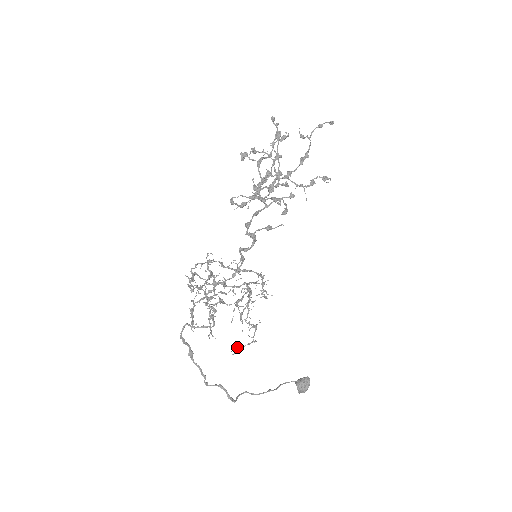
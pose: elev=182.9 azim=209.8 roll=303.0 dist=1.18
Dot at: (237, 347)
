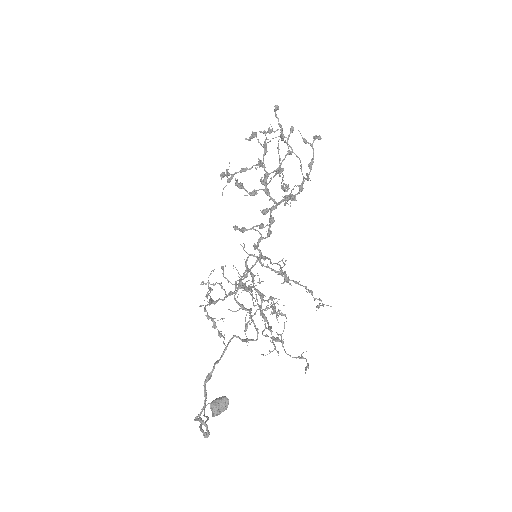
Dot at: (307, 364)
